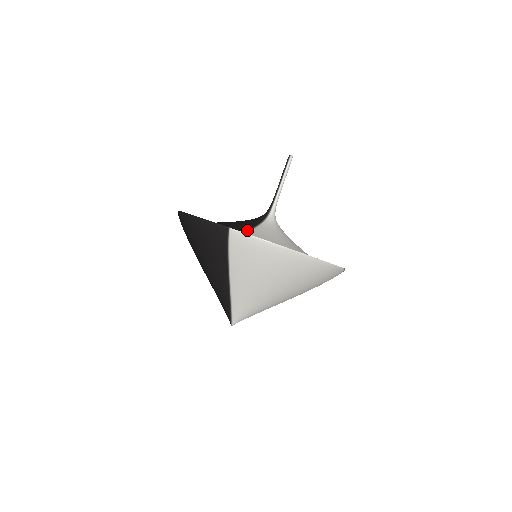
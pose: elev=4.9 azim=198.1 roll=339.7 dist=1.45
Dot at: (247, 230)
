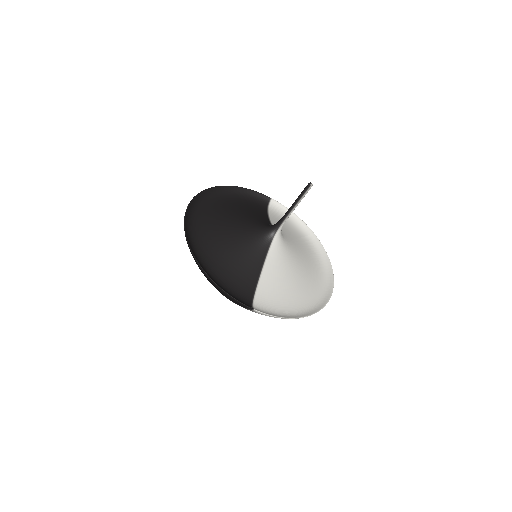
Dot at: (259, 272)
